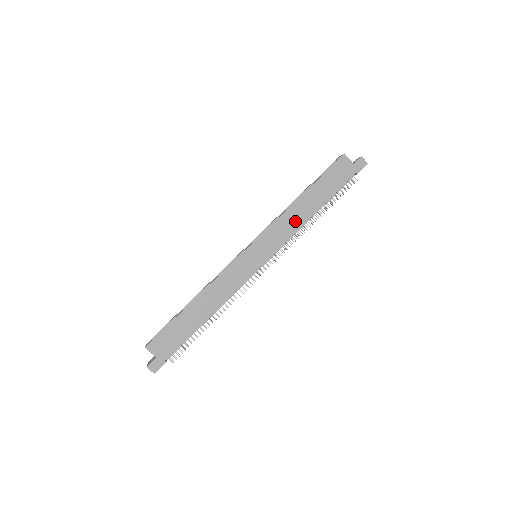
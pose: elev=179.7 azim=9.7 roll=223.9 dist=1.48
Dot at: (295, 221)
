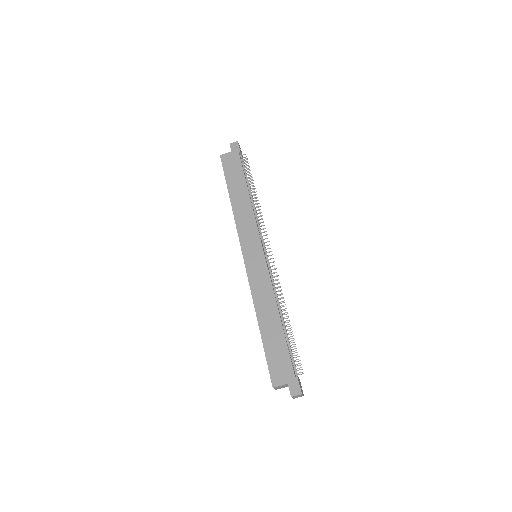
Dot at: (246, 212)
